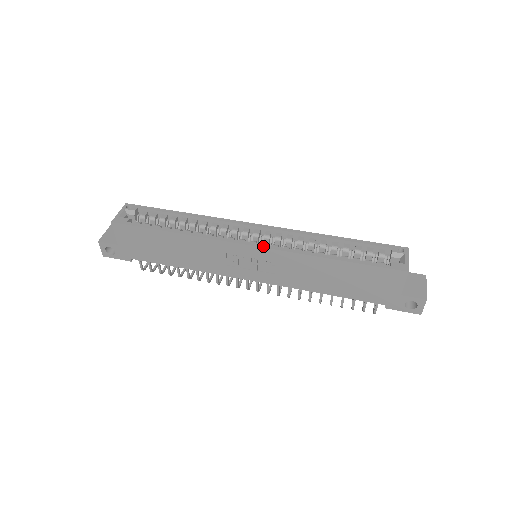
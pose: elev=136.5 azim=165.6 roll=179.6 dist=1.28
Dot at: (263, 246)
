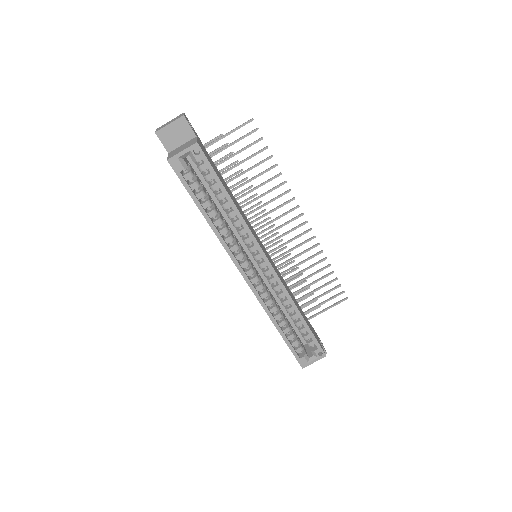
Dot at: (250, 286)
